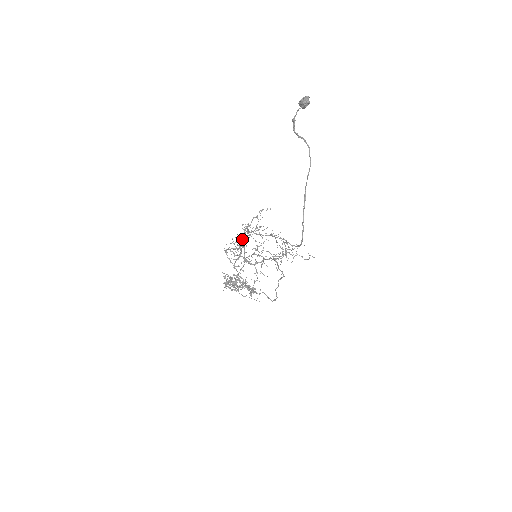
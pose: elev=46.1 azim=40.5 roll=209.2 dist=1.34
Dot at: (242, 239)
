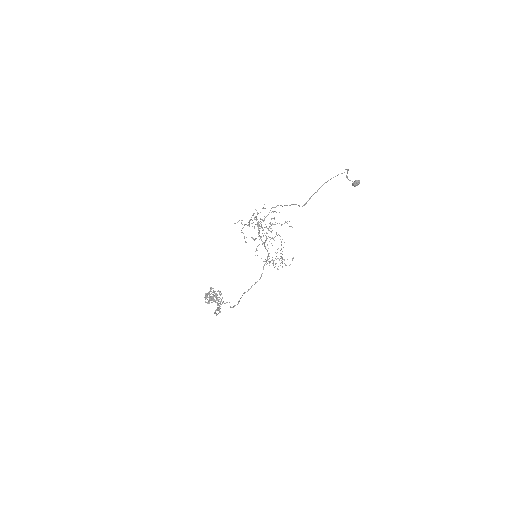
Dot at: occluded
